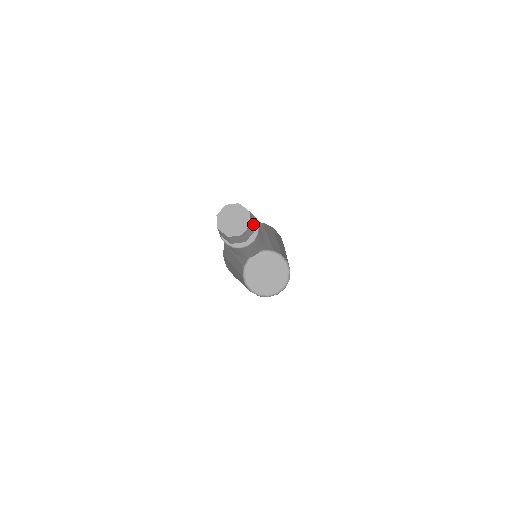
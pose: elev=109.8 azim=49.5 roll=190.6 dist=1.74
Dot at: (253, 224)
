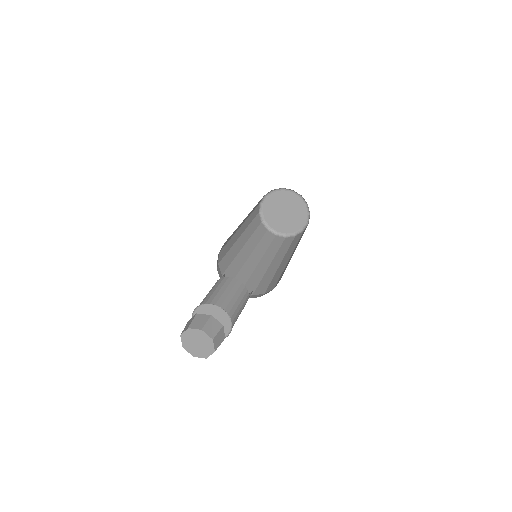
Dot at: occluded
